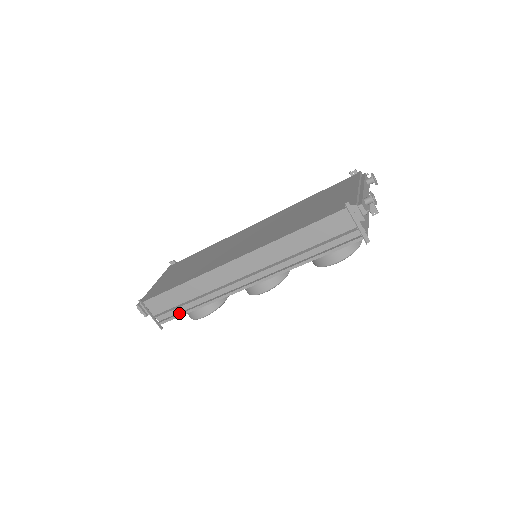
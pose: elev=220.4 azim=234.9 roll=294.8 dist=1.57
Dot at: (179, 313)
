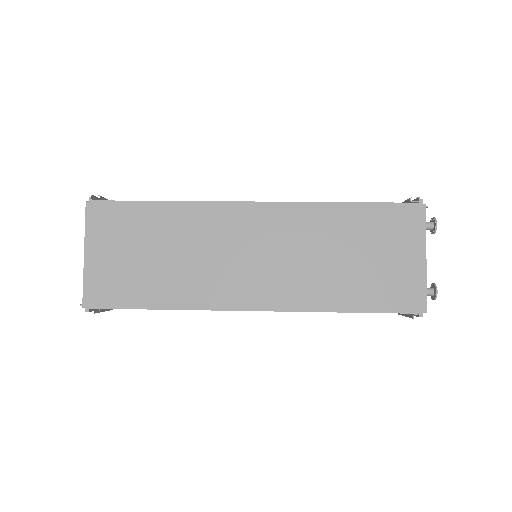
Dot at: occluded
